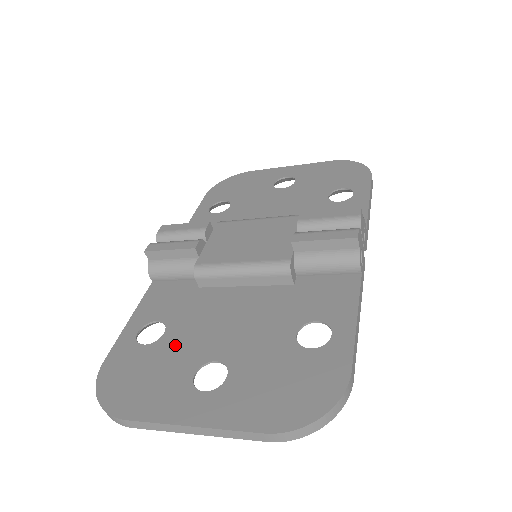
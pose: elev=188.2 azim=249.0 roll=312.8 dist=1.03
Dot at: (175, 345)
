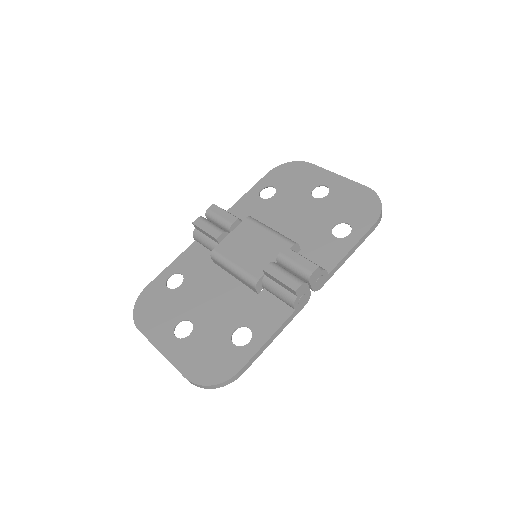
Dot at: (180, 298)
